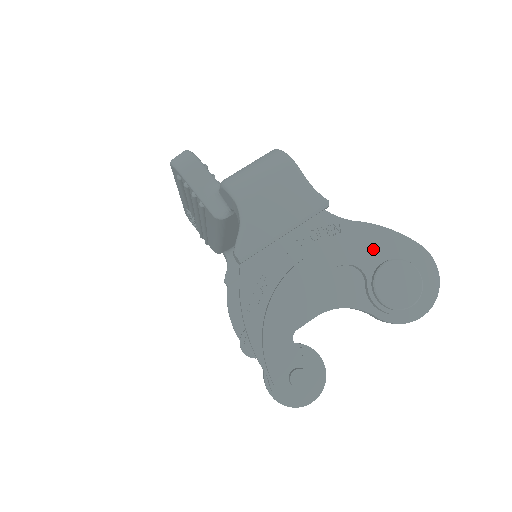
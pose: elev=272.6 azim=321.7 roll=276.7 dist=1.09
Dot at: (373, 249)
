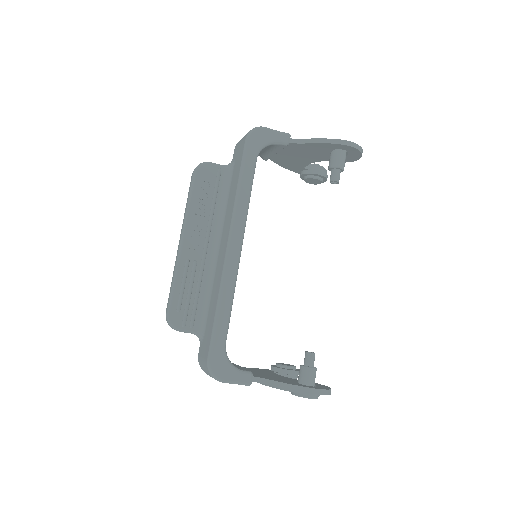
Dot at: (284, 390)
